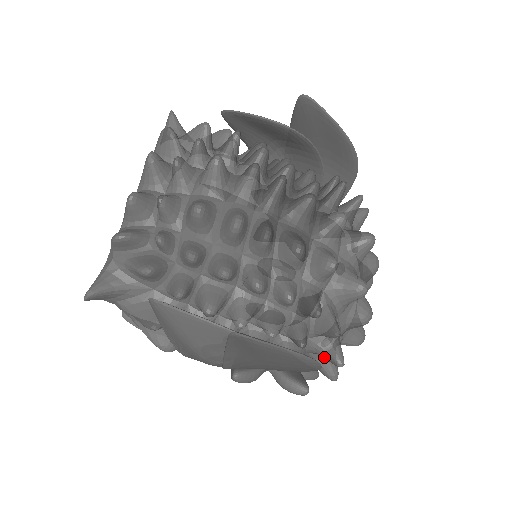
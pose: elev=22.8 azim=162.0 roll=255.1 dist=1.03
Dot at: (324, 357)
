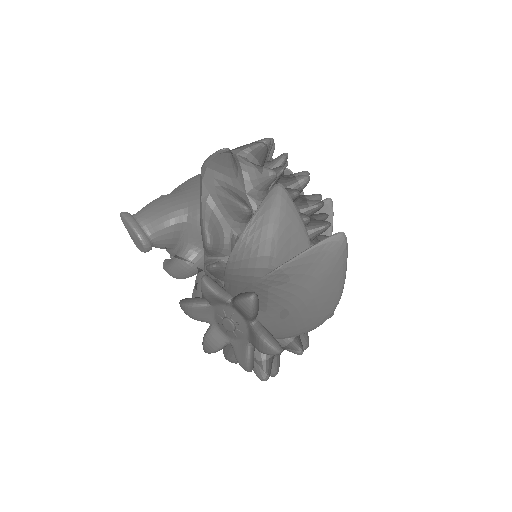
Dot at: (290, 341)
